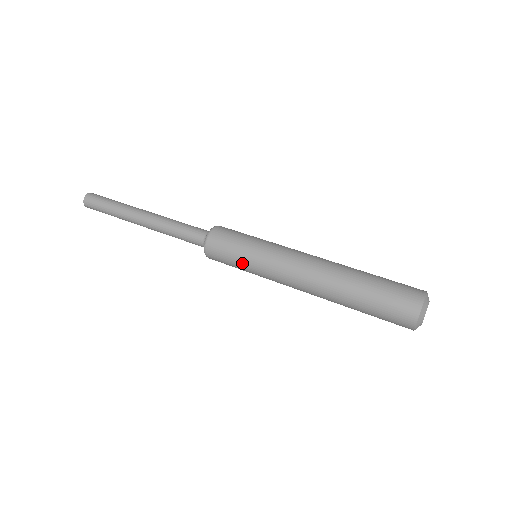
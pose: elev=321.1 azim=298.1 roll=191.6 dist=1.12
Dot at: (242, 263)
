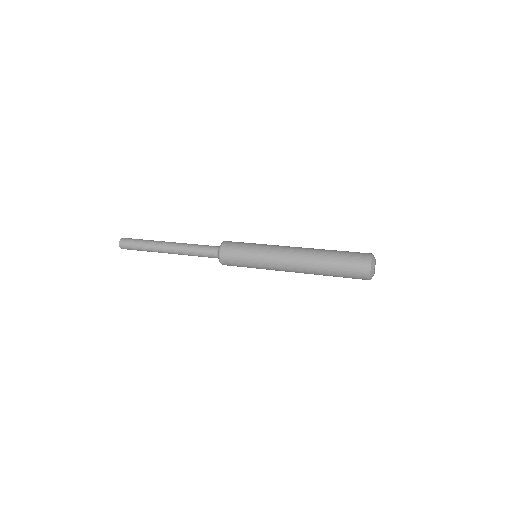
Dot at: (249, 267)
